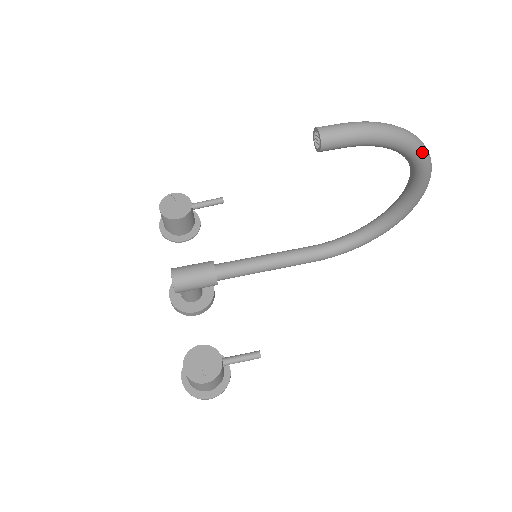
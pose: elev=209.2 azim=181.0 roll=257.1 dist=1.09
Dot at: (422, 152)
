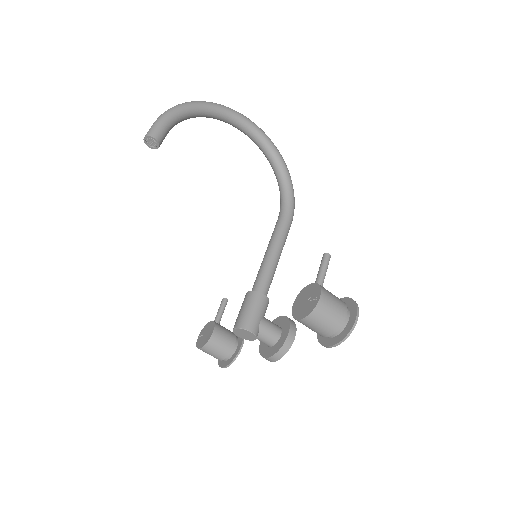
Dot at: (206, 102)
